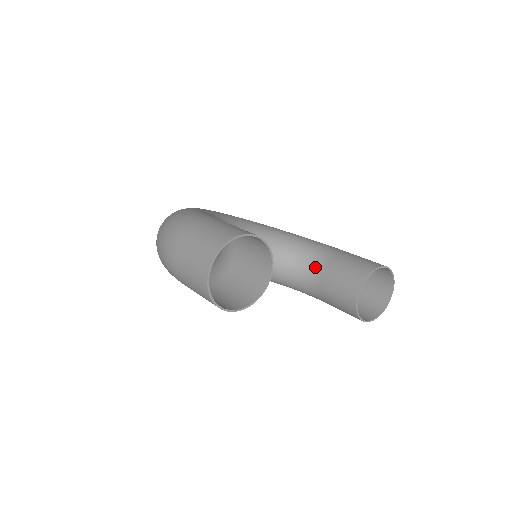
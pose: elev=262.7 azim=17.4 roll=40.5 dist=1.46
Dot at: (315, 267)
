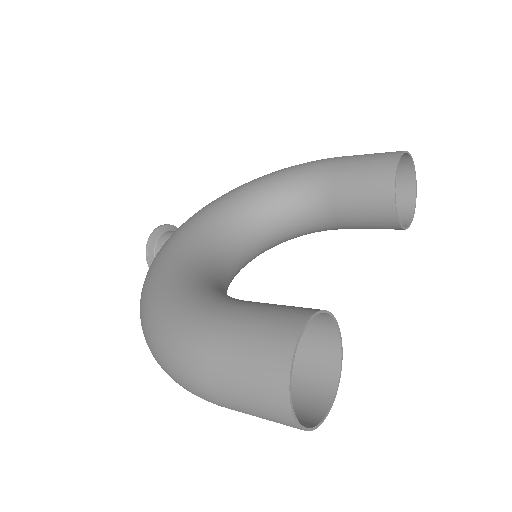
Dot at: (319, 208)
